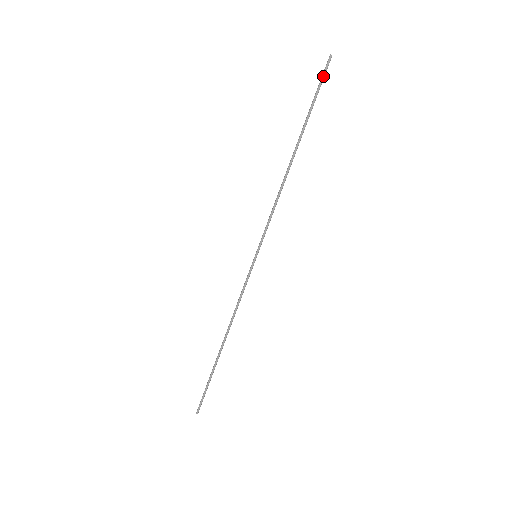
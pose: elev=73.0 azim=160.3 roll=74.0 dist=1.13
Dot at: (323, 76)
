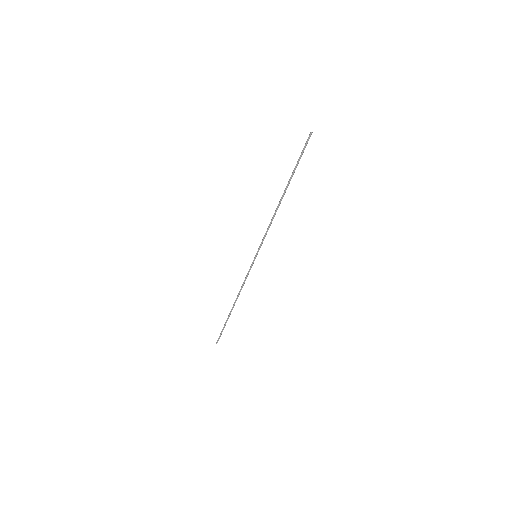
Dot at: (305, 146)
